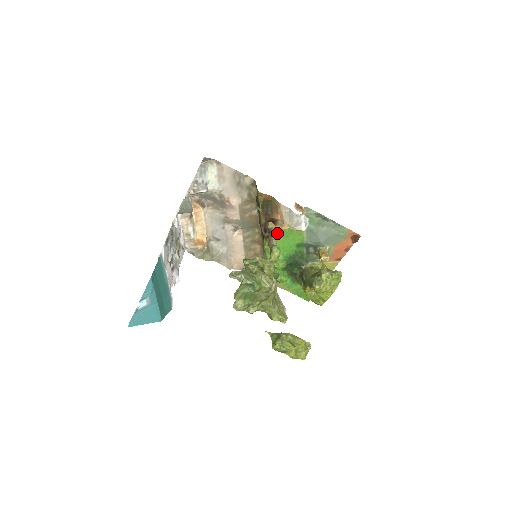
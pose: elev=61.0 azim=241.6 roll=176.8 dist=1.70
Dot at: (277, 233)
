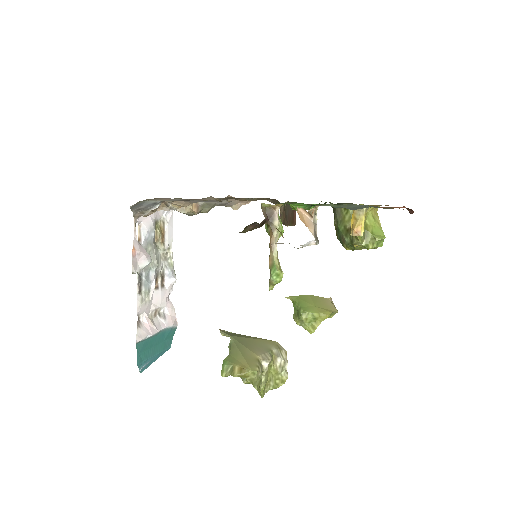
Dot at: occluded
